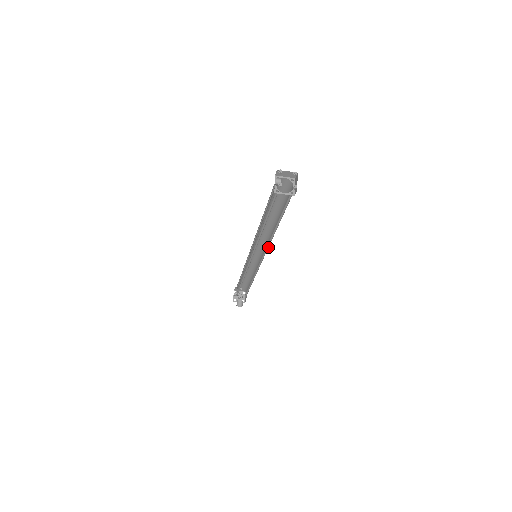
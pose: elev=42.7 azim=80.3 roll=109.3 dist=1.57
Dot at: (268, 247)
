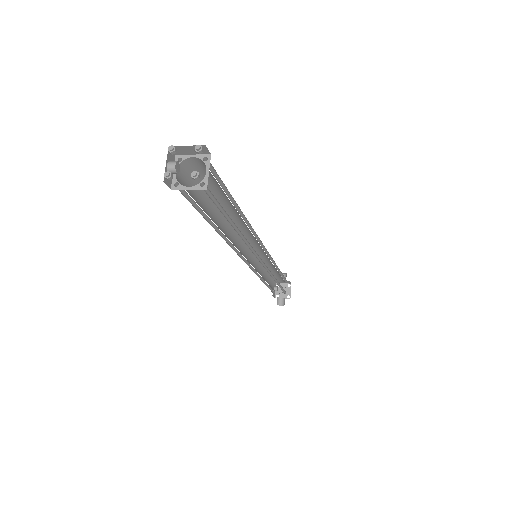
Dot at: (253, 250)
